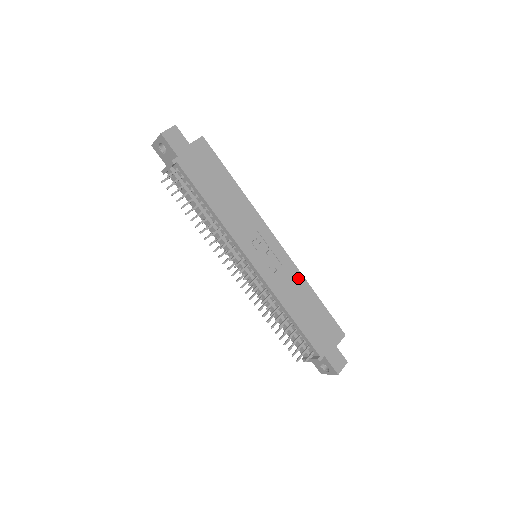
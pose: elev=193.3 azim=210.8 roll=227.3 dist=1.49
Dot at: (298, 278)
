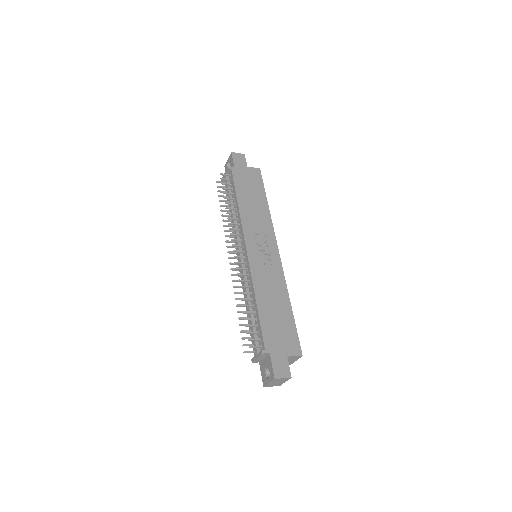
Dot at: (281, 284)
